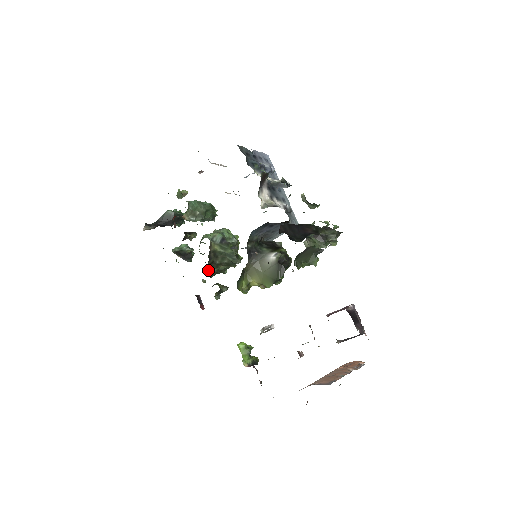
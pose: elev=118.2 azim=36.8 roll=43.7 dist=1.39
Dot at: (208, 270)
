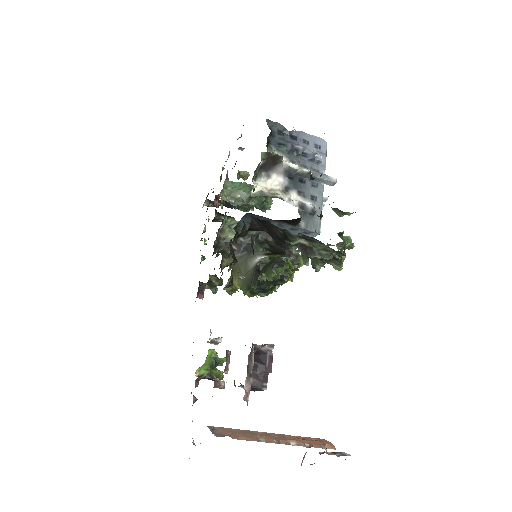
Dot at: occluded
